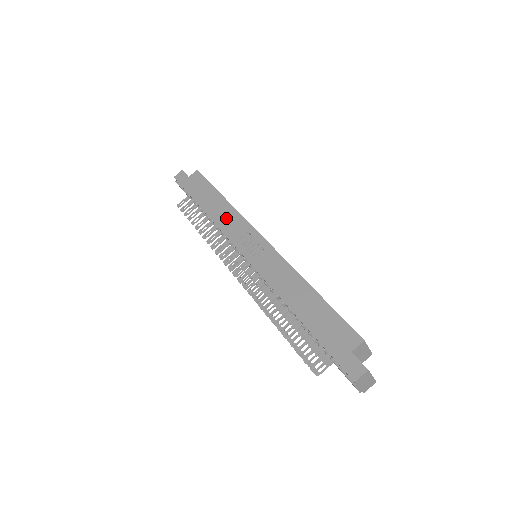
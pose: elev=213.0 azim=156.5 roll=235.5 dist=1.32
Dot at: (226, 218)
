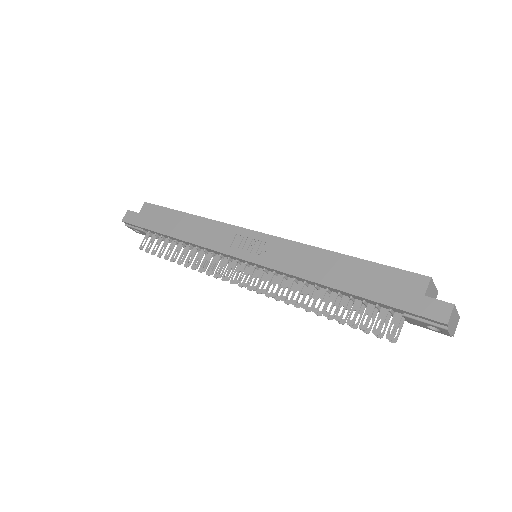
Dot at: (204, 232)
